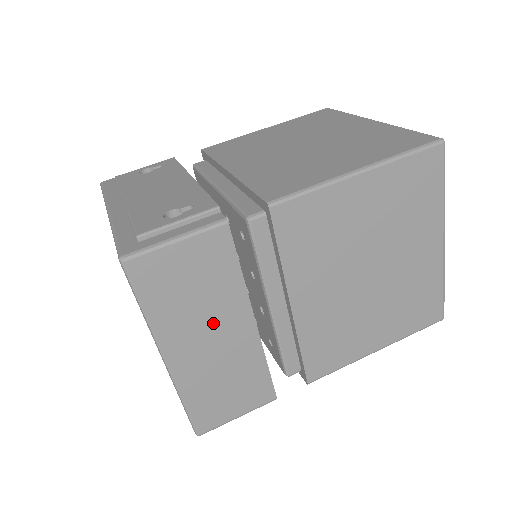
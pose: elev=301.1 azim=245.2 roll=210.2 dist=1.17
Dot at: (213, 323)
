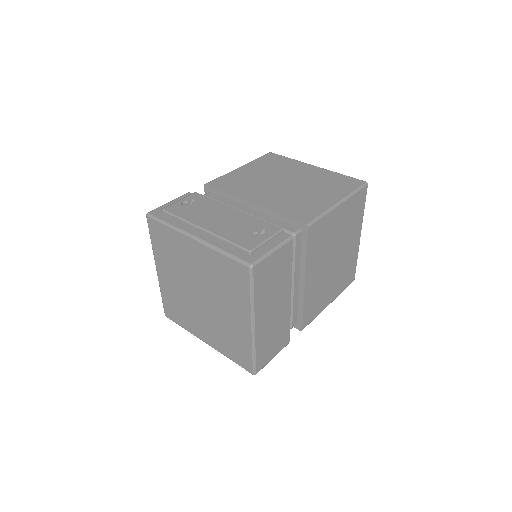
Dot at: (276, 299)
